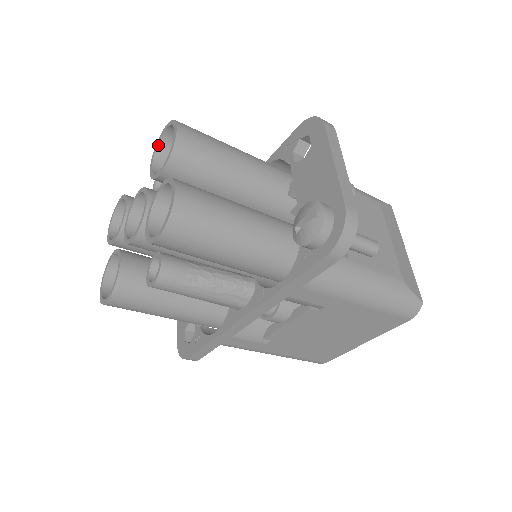
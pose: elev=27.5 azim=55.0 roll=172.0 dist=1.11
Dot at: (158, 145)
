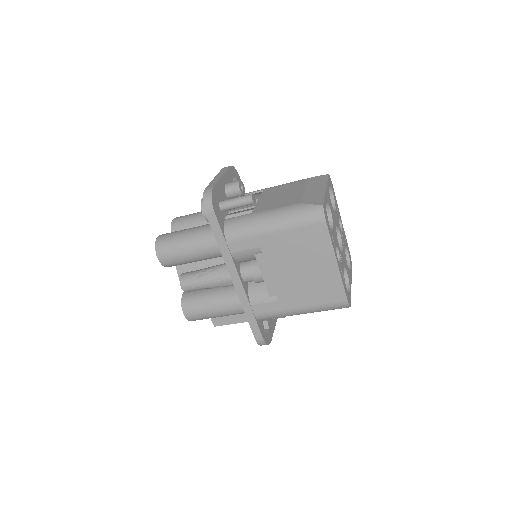
Dot at: occluded
